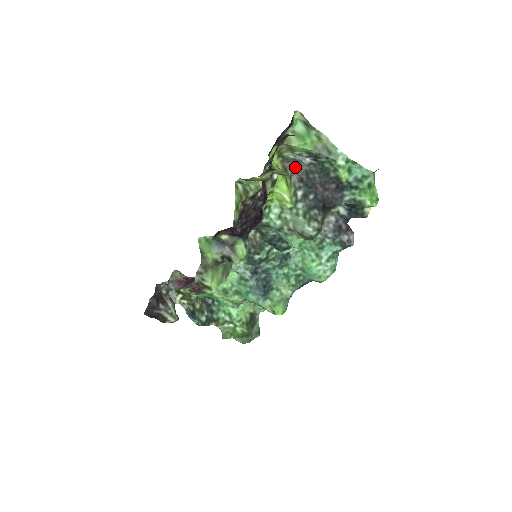
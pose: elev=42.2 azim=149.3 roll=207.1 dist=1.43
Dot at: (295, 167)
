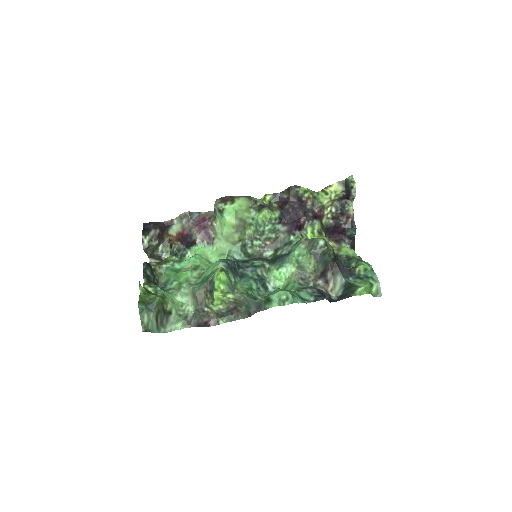
Dot at: occluded
